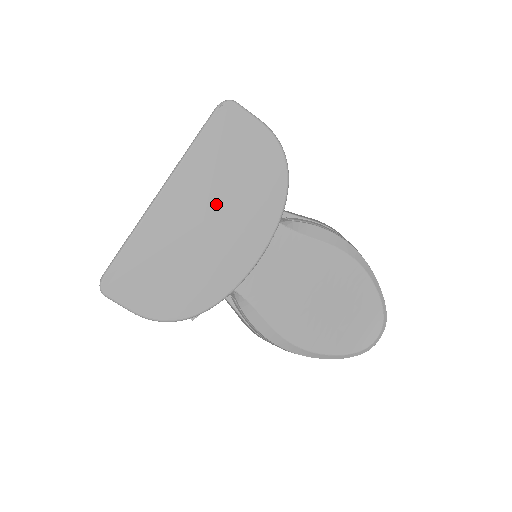
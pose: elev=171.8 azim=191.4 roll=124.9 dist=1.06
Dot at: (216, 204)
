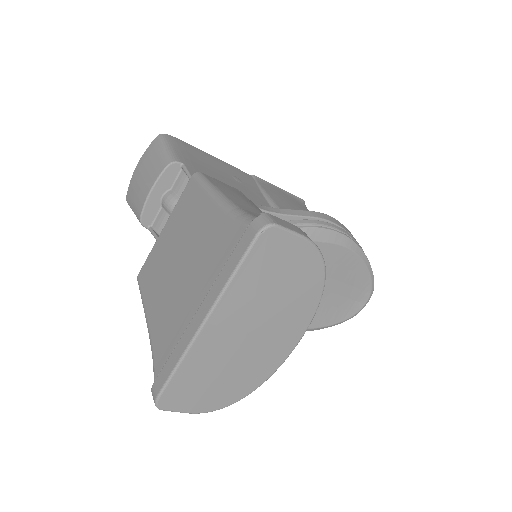
Dot at: (258, 317)
